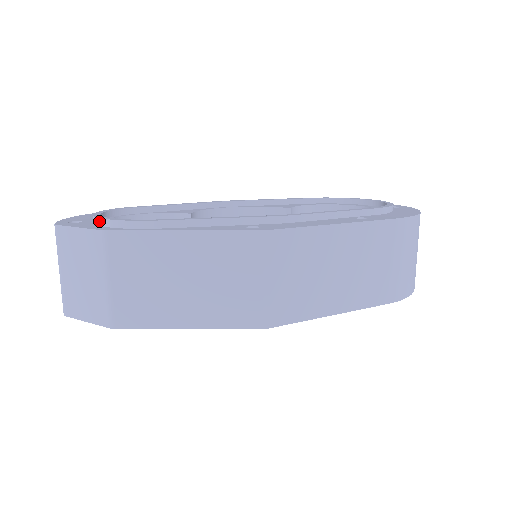
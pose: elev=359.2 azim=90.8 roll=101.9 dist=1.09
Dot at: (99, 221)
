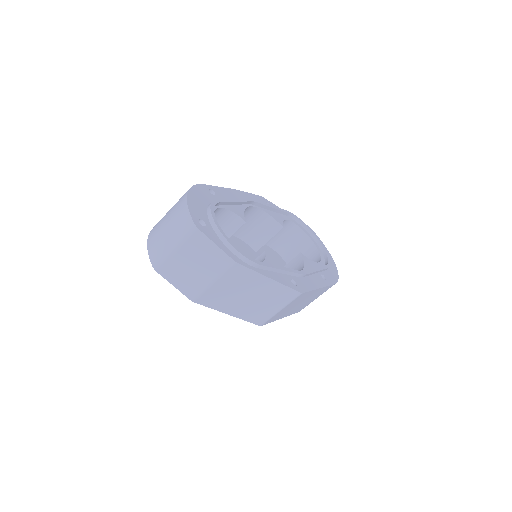
Dot at: (226, 242)
